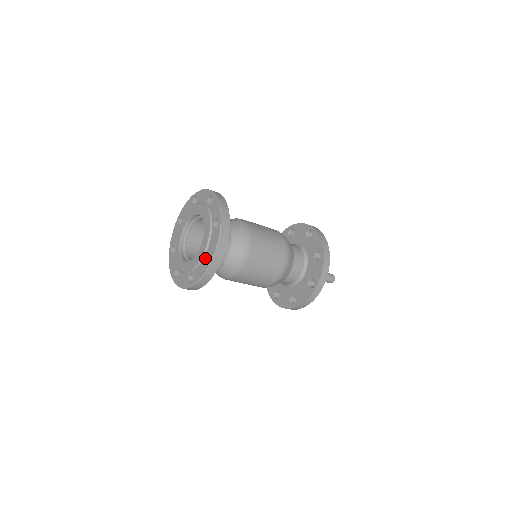
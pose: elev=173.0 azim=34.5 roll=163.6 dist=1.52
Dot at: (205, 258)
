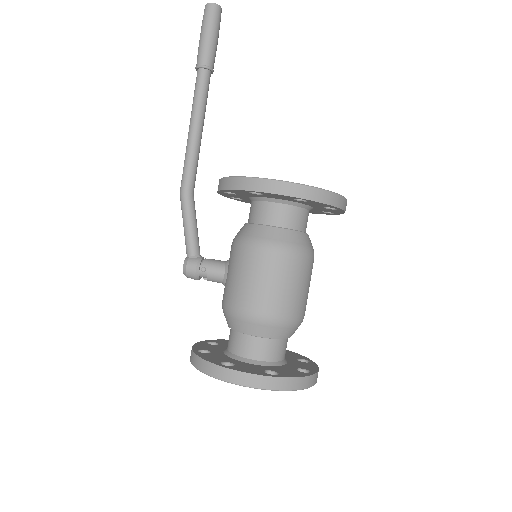
Dot at: occluded
